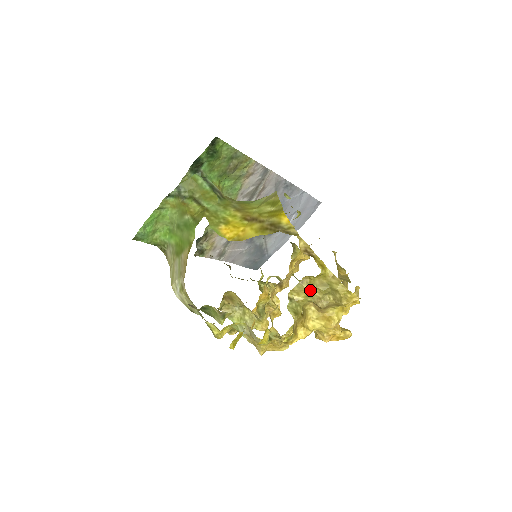
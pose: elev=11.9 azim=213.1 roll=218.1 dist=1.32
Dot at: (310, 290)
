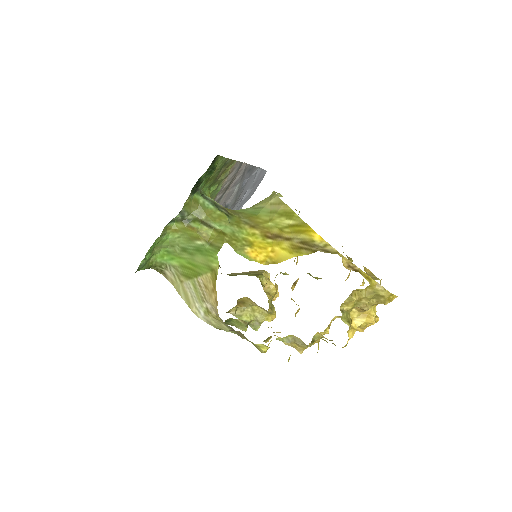
Dot at: (358, 300)
